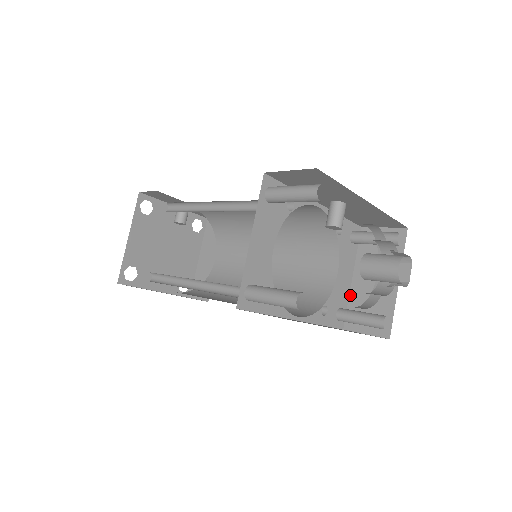
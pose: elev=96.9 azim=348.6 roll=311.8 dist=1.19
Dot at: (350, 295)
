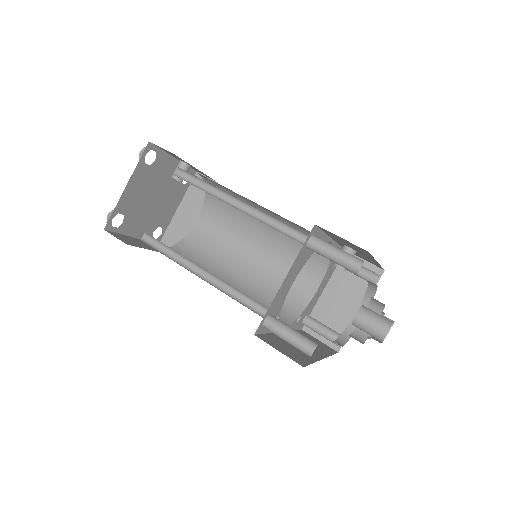
Dot at: (317, 304)
